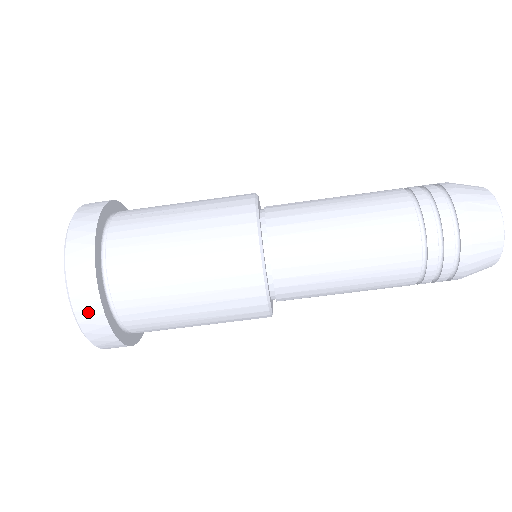
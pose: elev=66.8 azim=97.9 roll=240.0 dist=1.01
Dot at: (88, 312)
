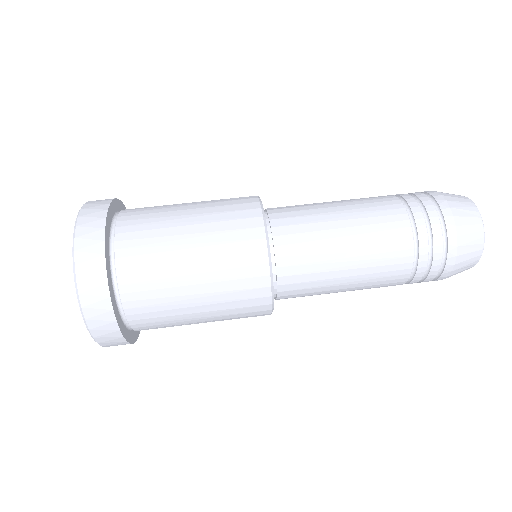
Dot at: (89, 238)
